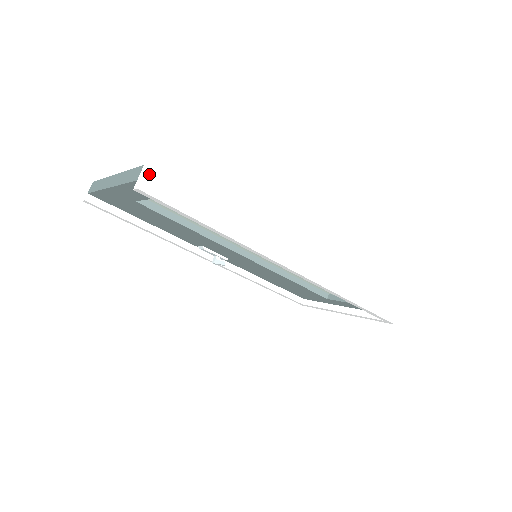
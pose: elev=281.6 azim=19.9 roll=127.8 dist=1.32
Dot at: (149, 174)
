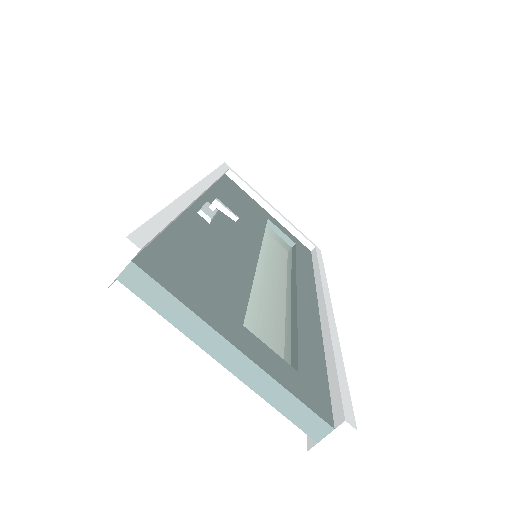
Dot at: (337, 442)
